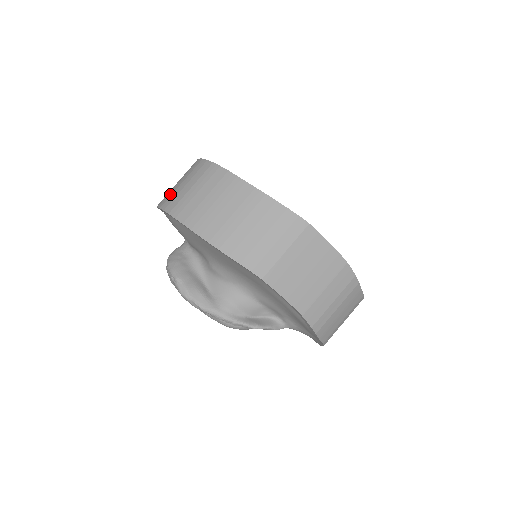
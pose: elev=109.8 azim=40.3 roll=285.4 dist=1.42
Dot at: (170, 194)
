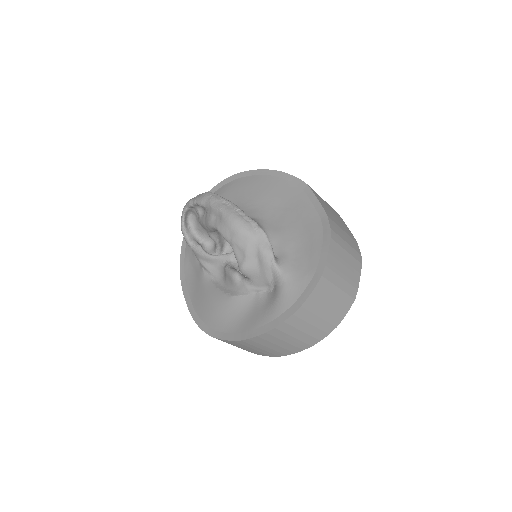
Dot at: occluded
